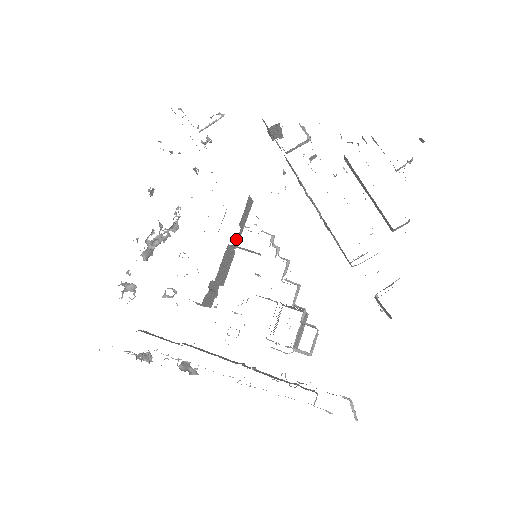
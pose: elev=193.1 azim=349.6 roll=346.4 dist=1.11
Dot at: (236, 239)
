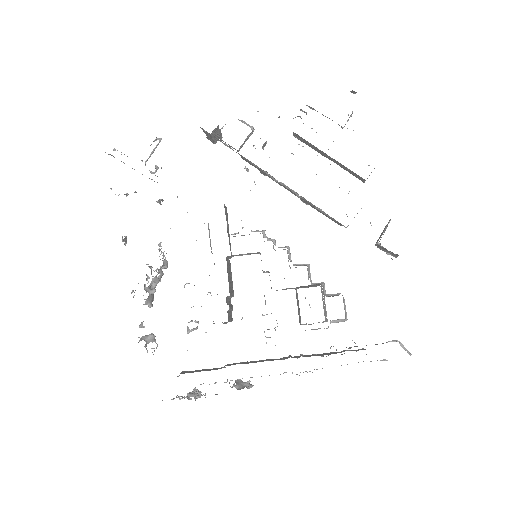
Dot at: occluded
